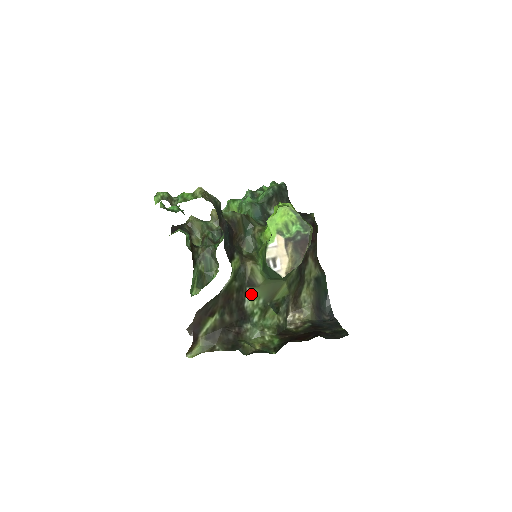
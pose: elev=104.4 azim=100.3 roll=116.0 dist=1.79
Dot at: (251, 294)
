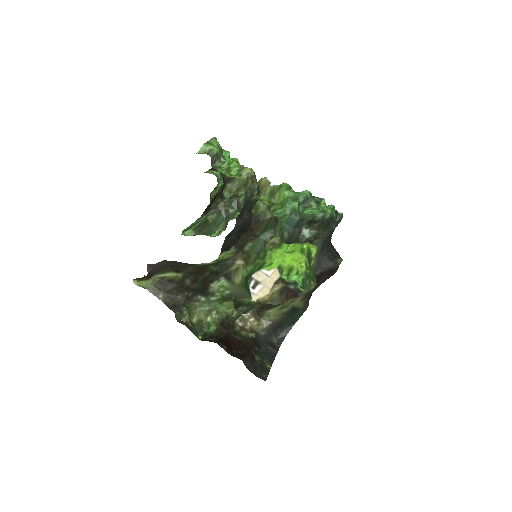
Dot at: (223, 282)
